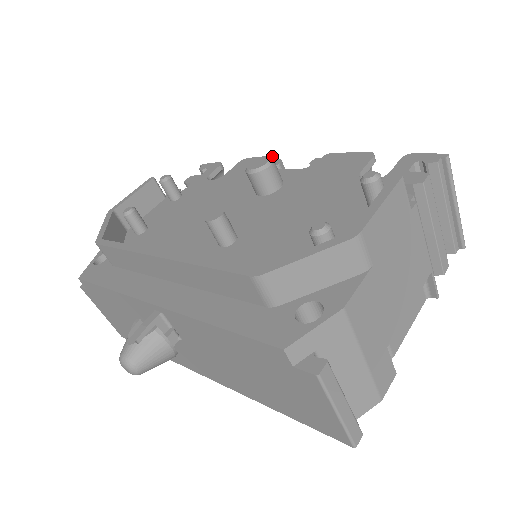
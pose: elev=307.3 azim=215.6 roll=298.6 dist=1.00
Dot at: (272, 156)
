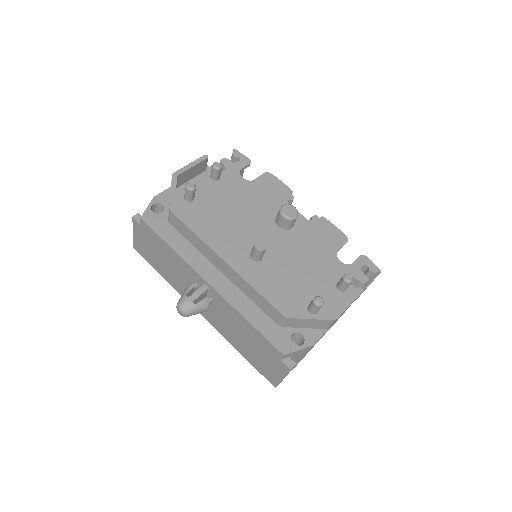
Dot at: occluded
